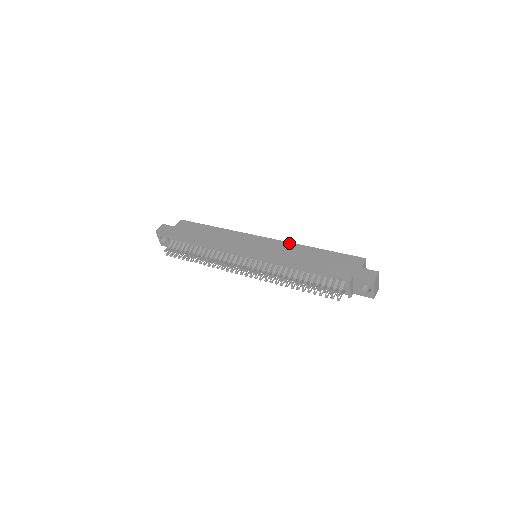
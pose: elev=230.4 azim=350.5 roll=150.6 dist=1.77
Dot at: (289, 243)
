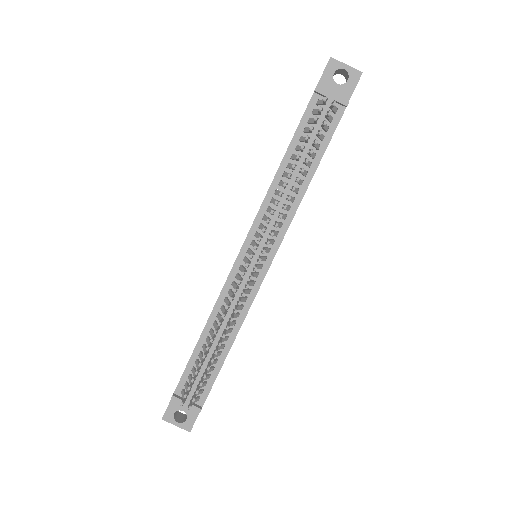
Dot at: occluded
